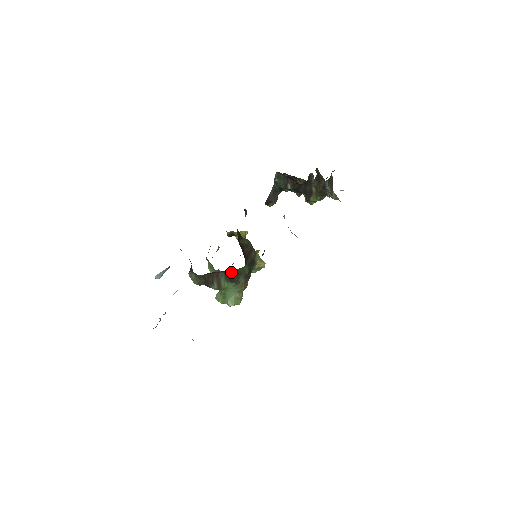
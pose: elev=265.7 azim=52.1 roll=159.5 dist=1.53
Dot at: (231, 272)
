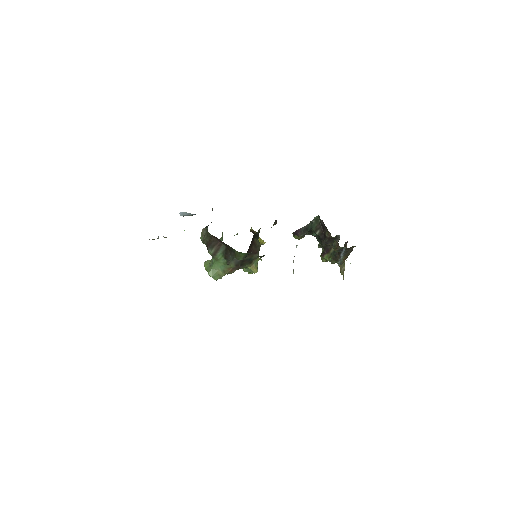
Dot at: (231, 250)
